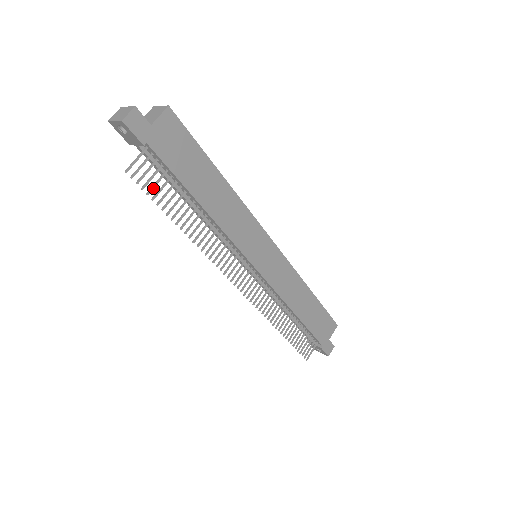
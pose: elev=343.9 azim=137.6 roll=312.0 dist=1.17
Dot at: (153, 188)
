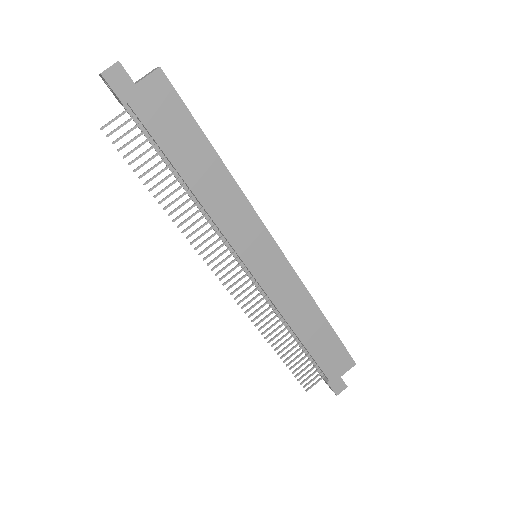
Dot at: (131, 152)
